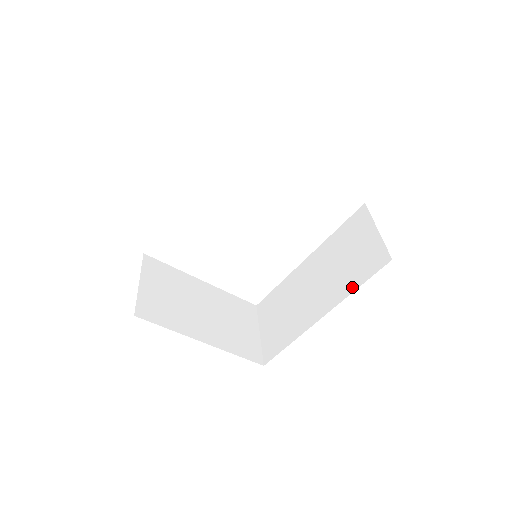
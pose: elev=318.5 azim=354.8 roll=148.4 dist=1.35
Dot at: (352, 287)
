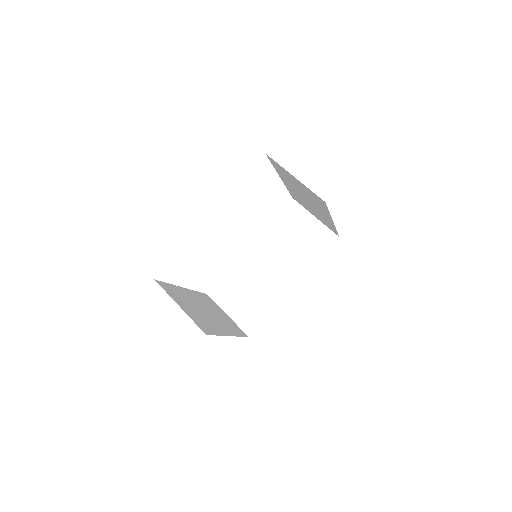
Dot at: (313, 260)
